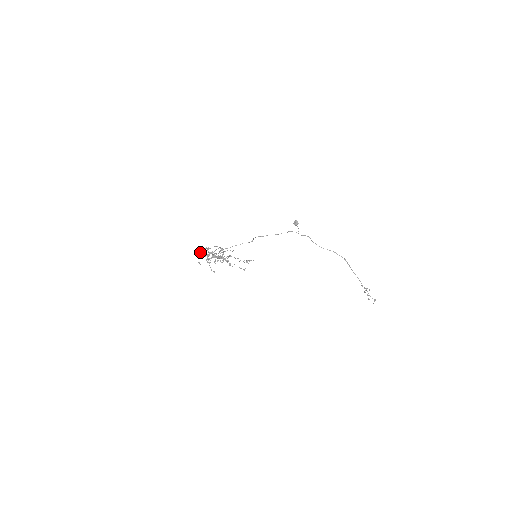
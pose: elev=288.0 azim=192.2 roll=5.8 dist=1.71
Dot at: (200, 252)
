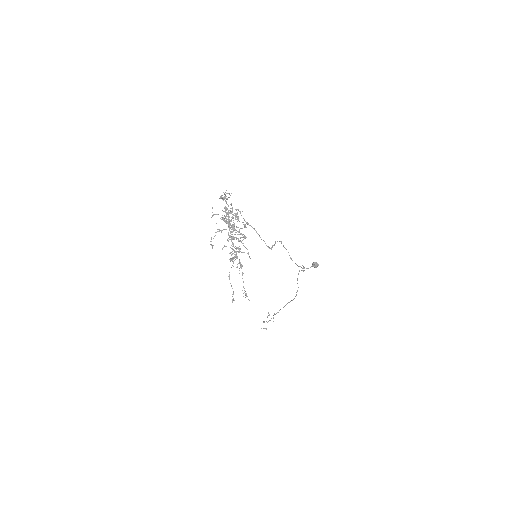
Dot at: occluded
